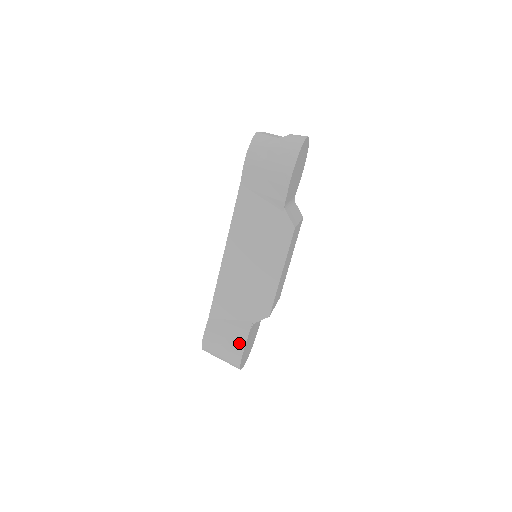
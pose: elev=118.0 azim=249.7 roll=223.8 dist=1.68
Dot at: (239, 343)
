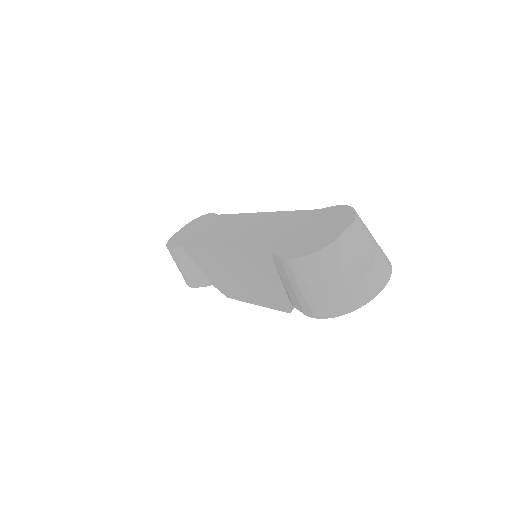
Dot at: (192, 282)
